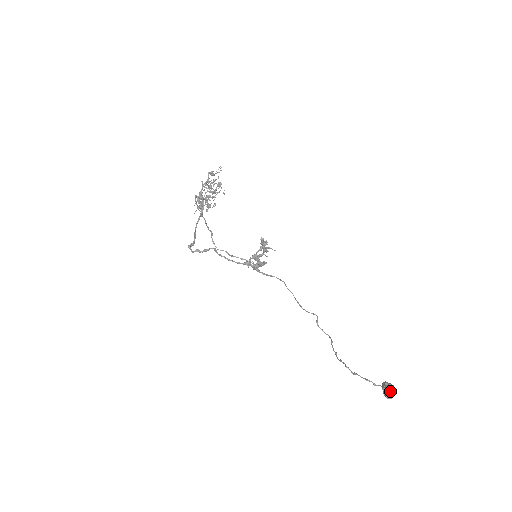
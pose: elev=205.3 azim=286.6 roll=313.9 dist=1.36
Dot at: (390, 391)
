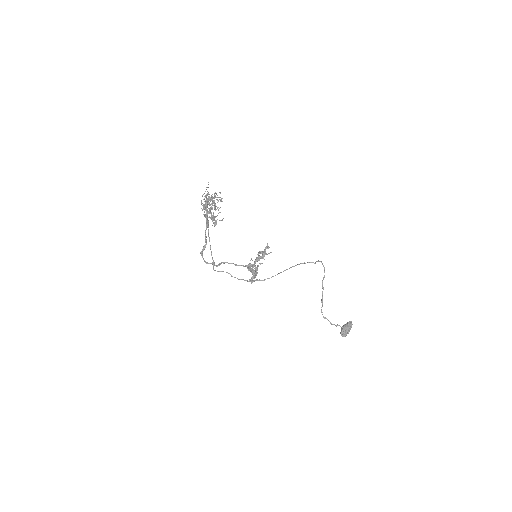
Dot at: (343, 336)
